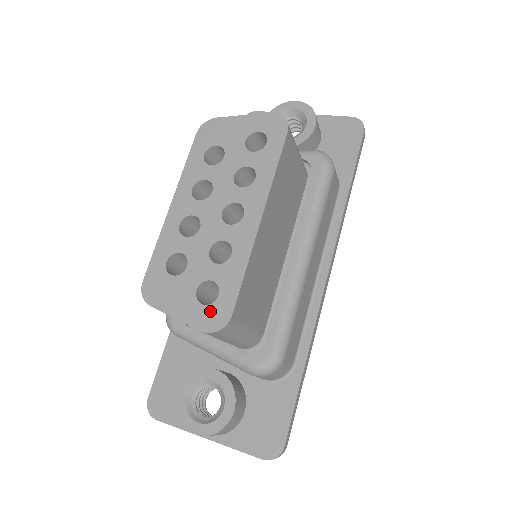
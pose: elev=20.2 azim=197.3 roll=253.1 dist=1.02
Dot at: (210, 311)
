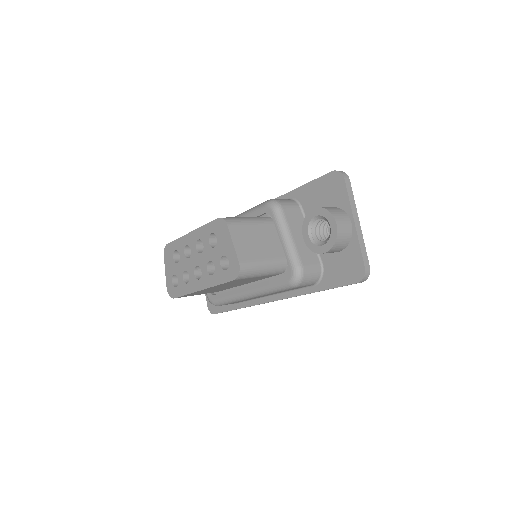
Dot at: (172, 287)
